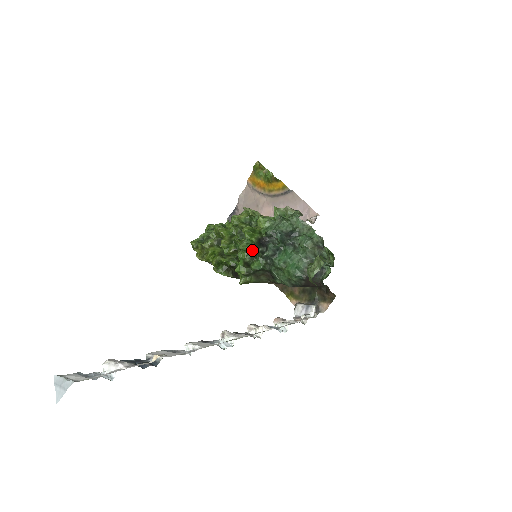
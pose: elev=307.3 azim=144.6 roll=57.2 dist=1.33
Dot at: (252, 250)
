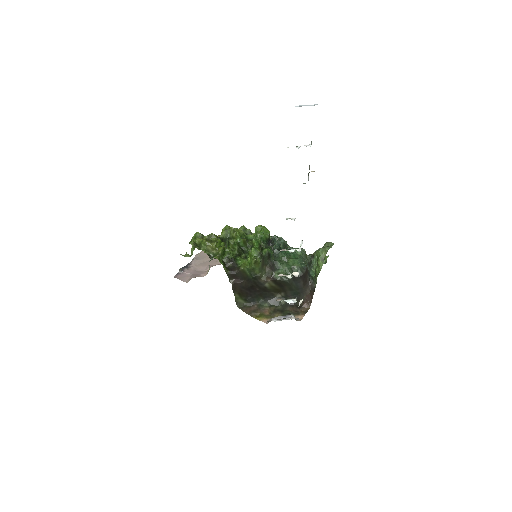
Dot at: (263, 242)
